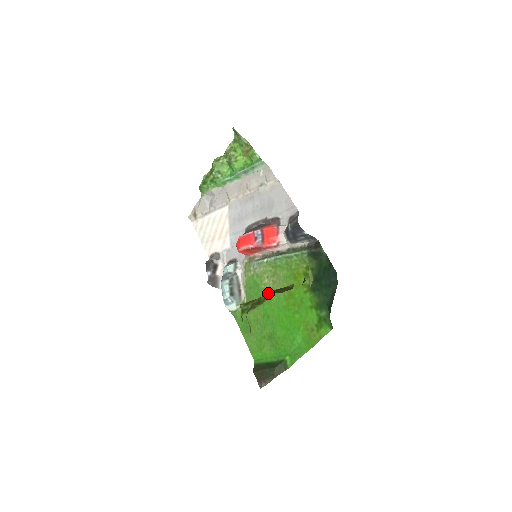
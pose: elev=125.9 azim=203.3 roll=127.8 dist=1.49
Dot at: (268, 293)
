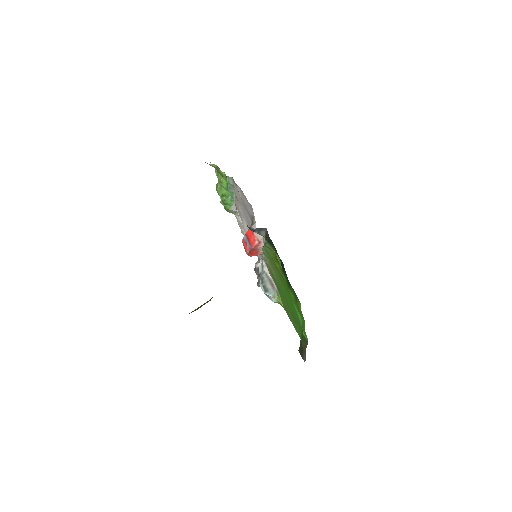
Dot at: occluded
